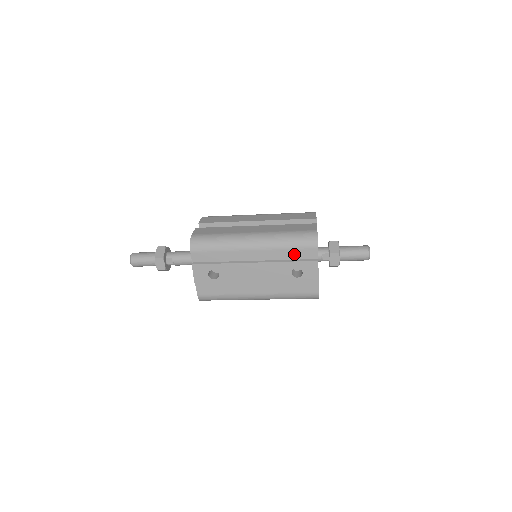
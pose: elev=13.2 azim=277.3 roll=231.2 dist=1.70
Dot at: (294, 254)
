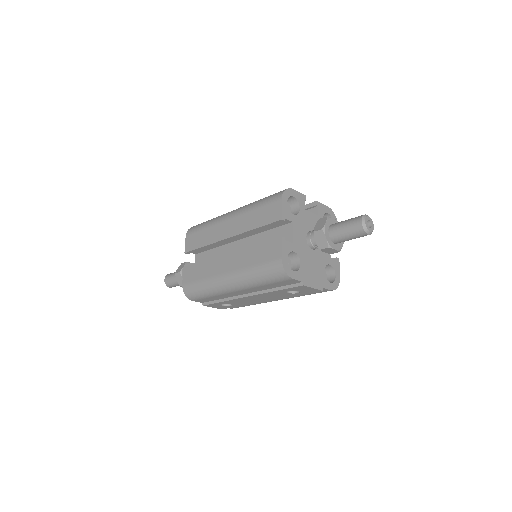
Dot at: (276, 285)
